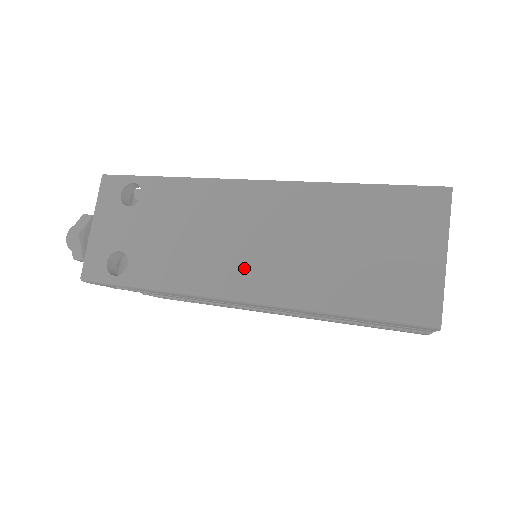
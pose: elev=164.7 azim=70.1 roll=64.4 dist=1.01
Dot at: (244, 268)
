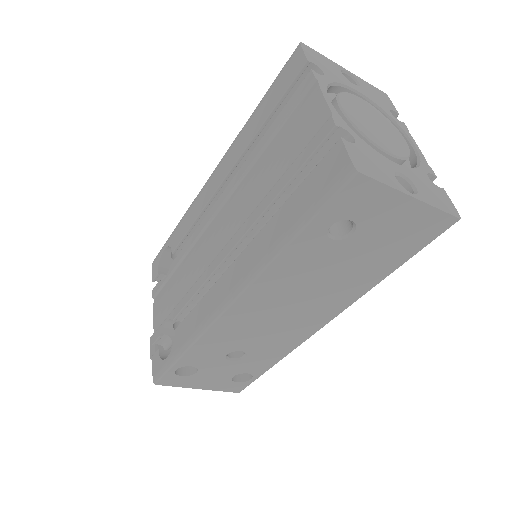
Dot at: occluded
